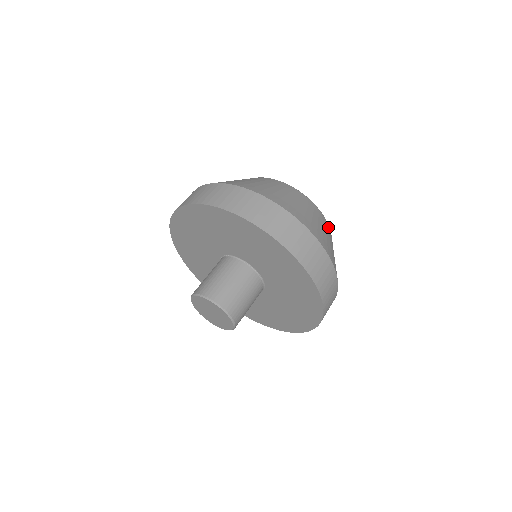
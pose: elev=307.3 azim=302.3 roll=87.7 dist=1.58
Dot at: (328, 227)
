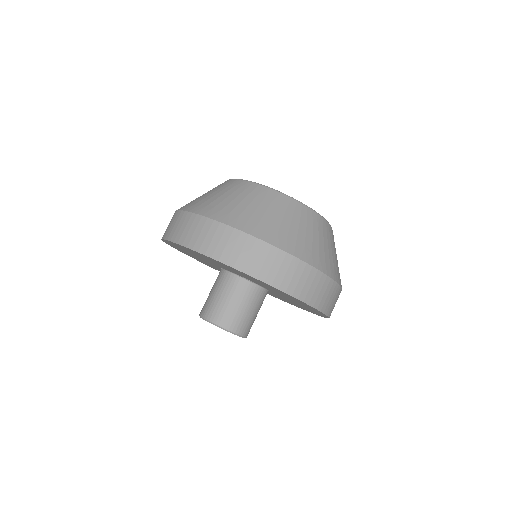
Dot at: (318, 219)
